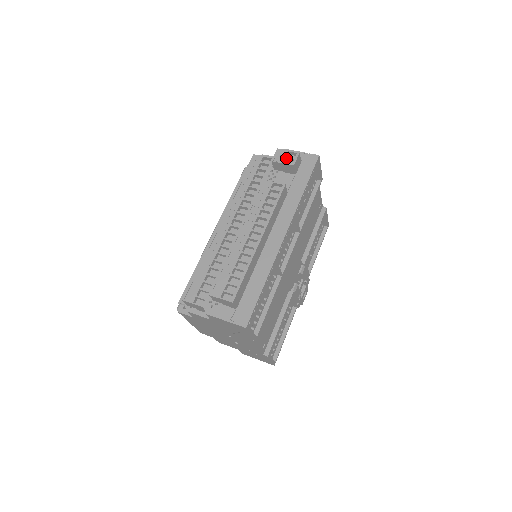
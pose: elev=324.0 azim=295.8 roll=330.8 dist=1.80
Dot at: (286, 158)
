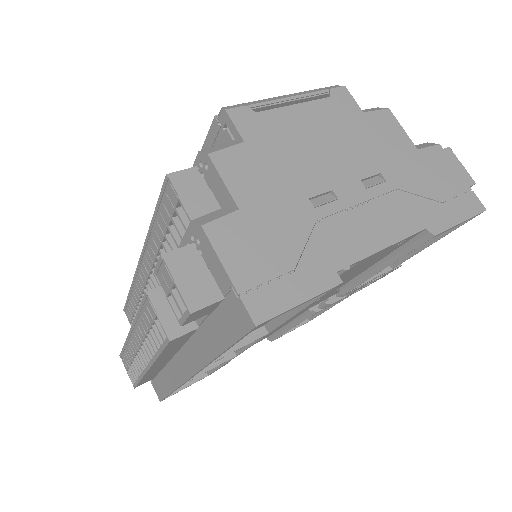
Dot at: (173, 293)
